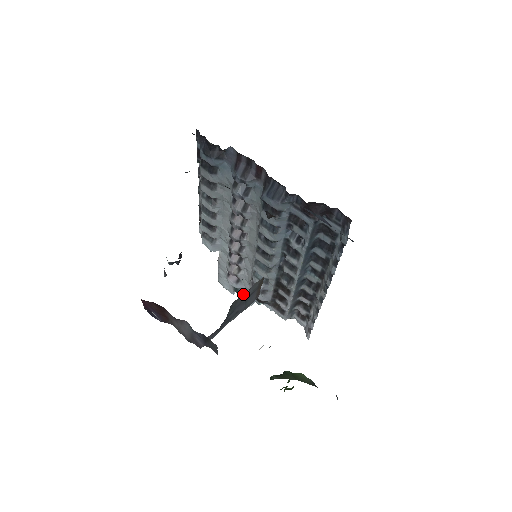
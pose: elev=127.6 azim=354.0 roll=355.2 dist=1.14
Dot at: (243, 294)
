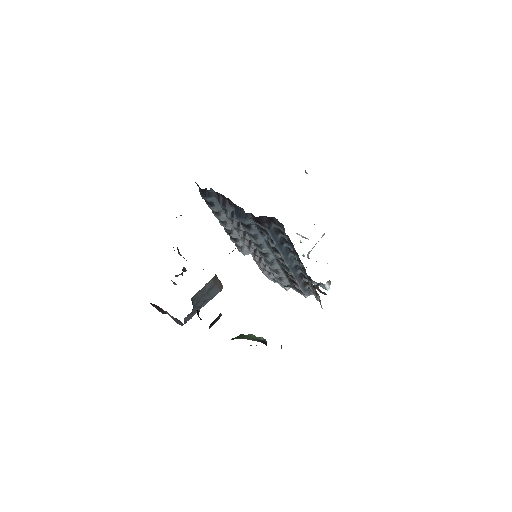
Dot at: (199, 290)
